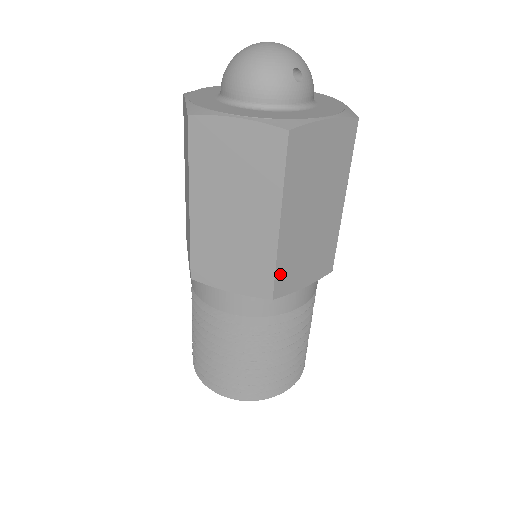
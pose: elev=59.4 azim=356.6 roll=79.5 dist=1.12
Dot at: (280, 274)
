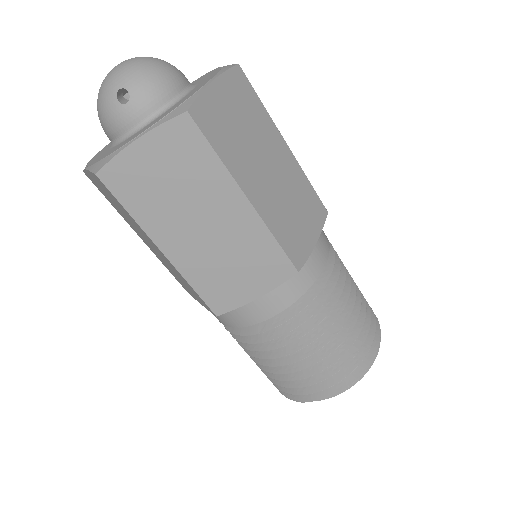
Dot at: (206, 293)
